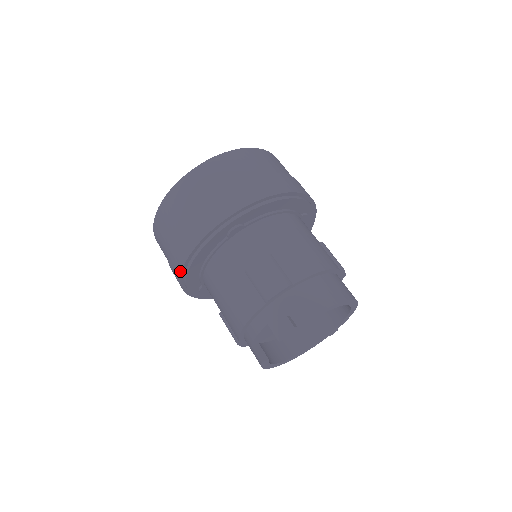
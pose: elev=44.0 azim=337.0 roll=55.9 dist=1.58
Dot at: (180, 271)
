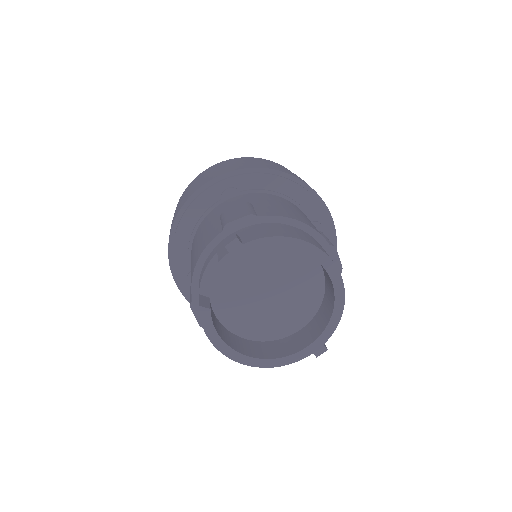
Dot at: (170, 234)
